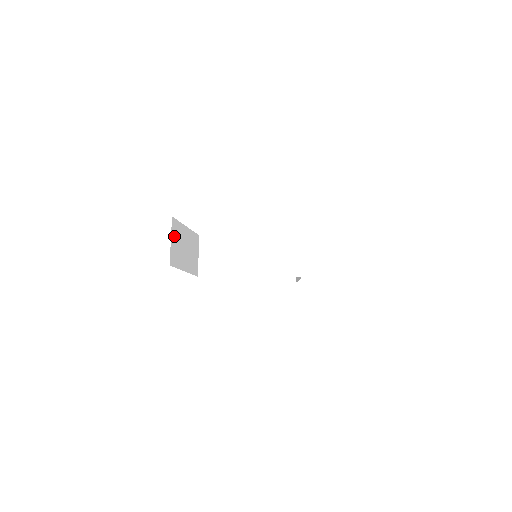
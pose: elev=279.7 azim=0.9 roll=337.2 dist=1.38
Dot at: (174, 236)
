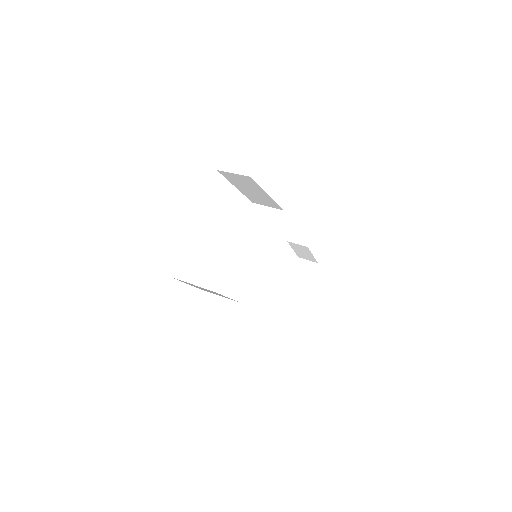
Dot at: occluded
